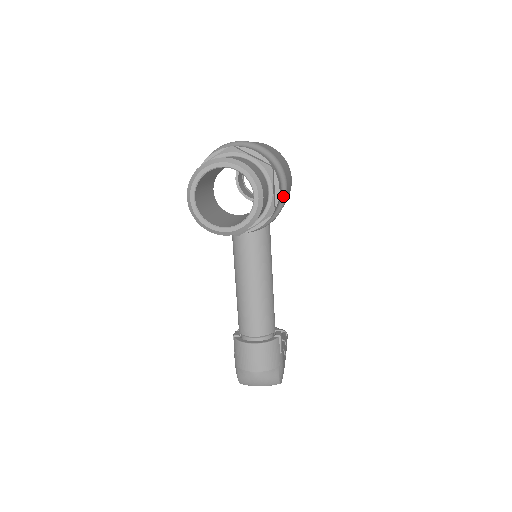
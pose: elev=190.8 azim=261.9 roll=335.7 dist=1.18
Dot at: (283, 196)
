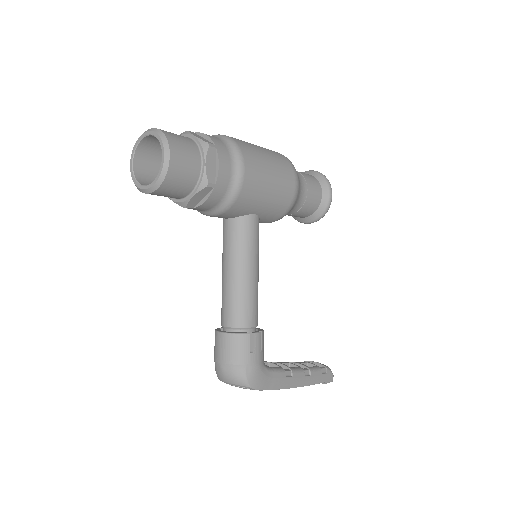
Dot at: (237, 178)
